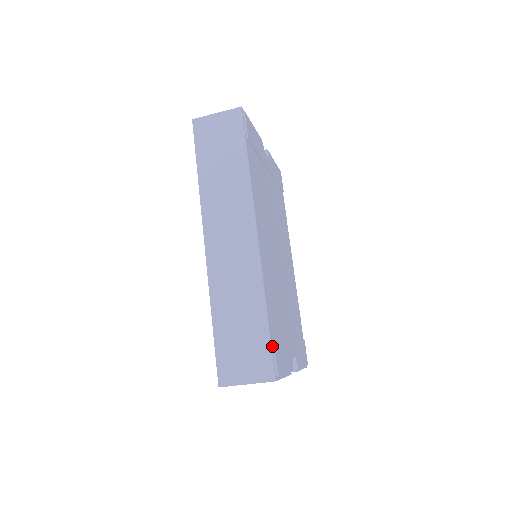
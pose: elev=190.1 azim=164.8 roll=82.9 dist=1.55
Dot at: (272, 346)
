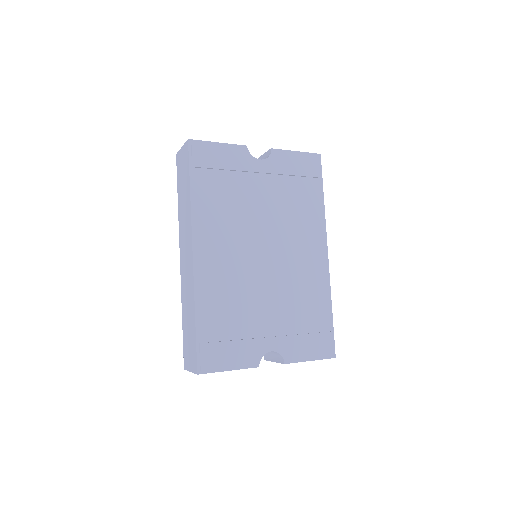
Dot at: (199, 346)
